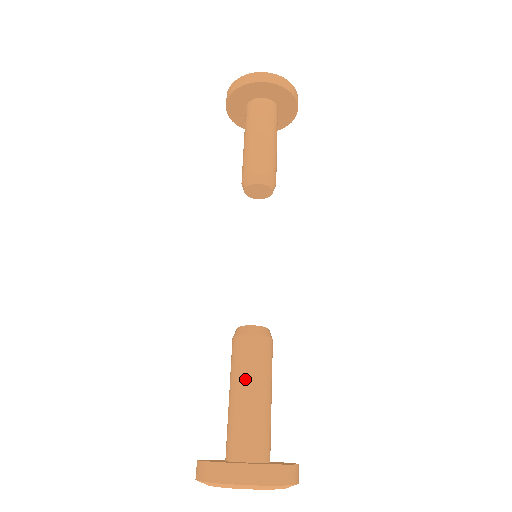
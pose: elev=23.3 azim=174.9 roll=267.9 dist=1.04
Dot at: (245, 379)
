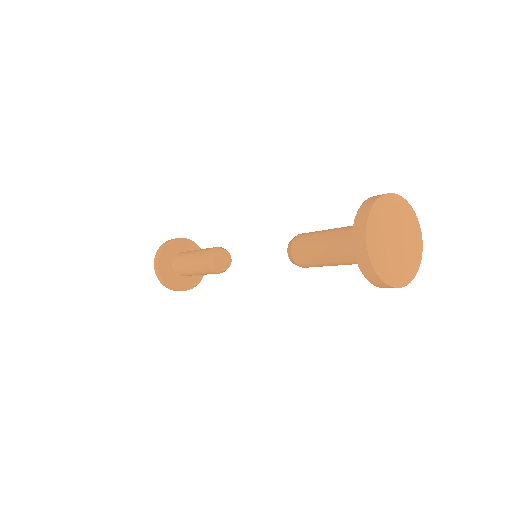
Dot at: (318, 239)
